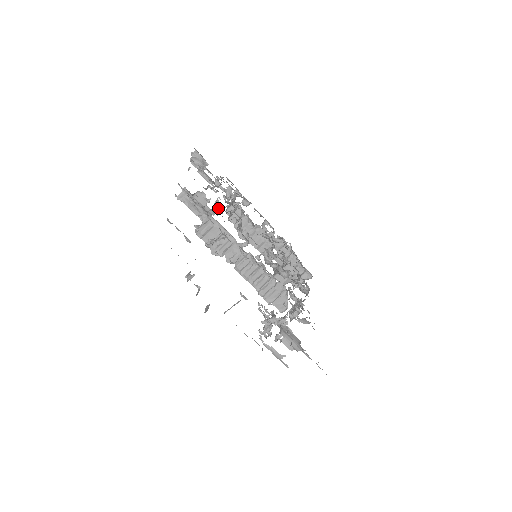
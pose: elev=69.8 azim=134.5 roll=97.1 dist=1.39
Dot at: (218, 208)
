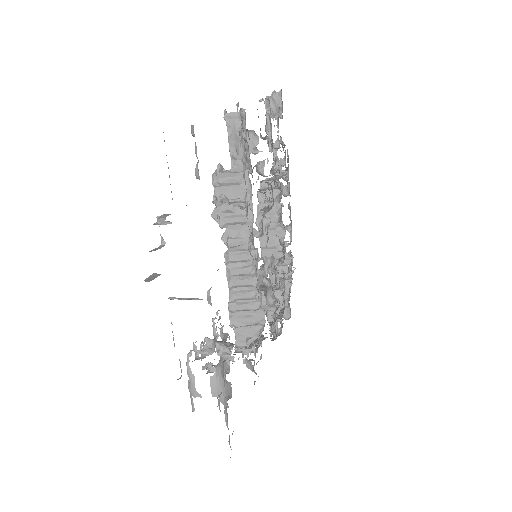
Dot at: occluded
